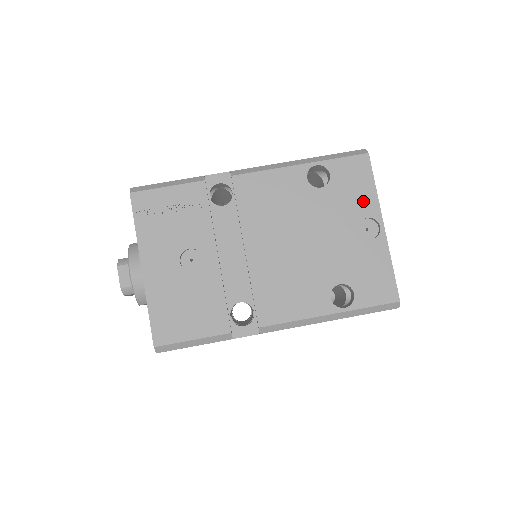
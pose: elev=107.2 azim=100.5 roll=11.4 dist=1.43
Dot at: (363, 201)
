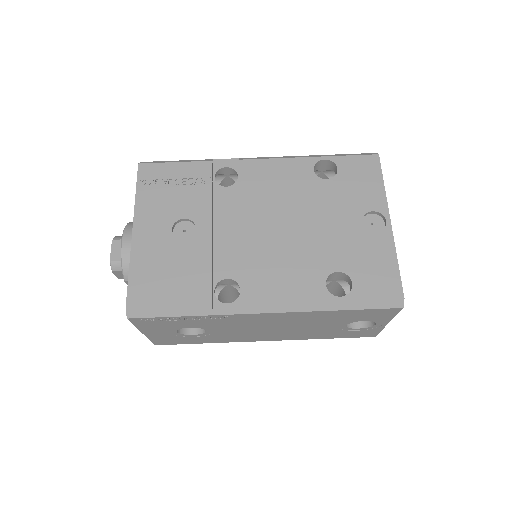
Dot at: (370, 196)
